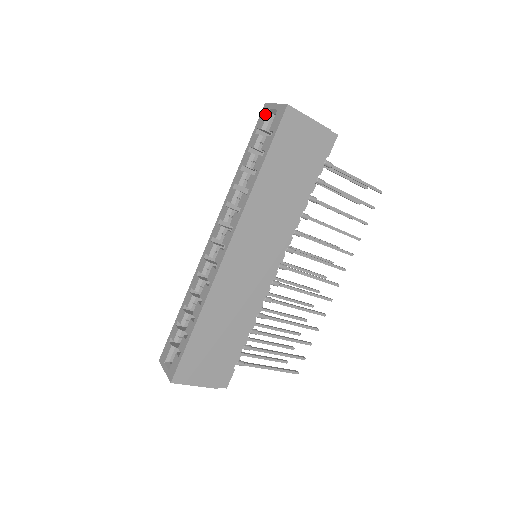
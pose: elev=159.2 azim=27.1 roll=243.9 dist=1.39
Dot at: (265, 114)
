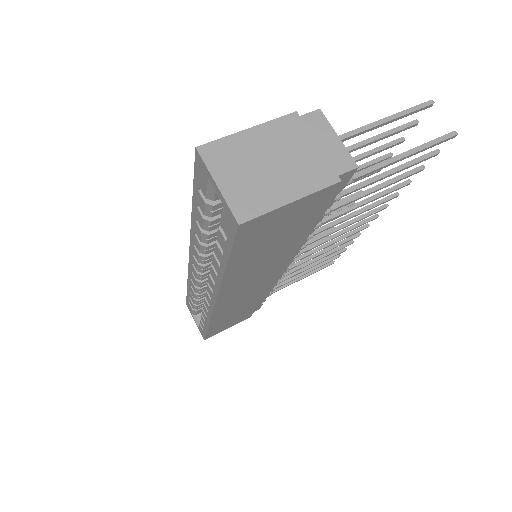
Dot at: (203, 178)
